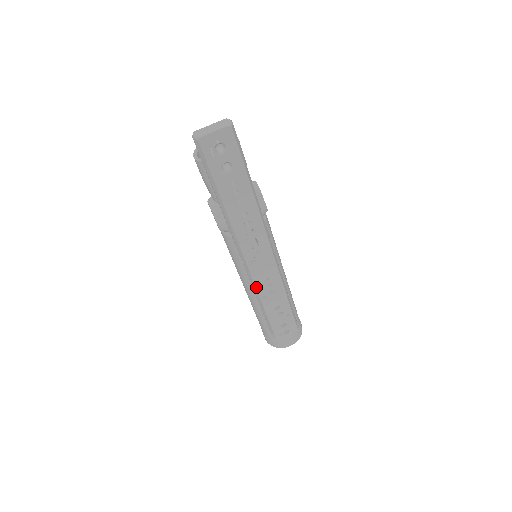
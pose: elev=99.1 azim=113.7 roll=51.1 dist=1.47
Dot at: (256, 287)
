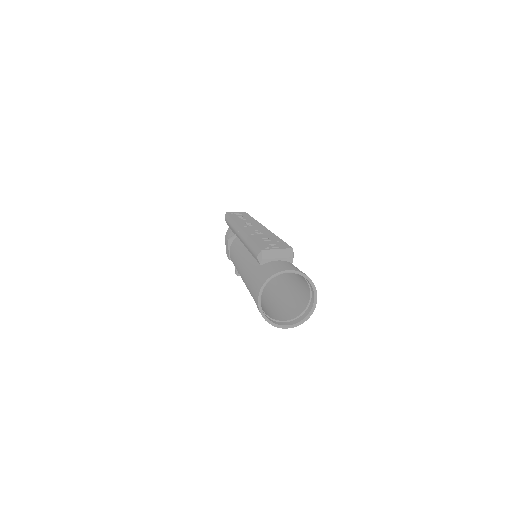
Dot at: (245, 232)
